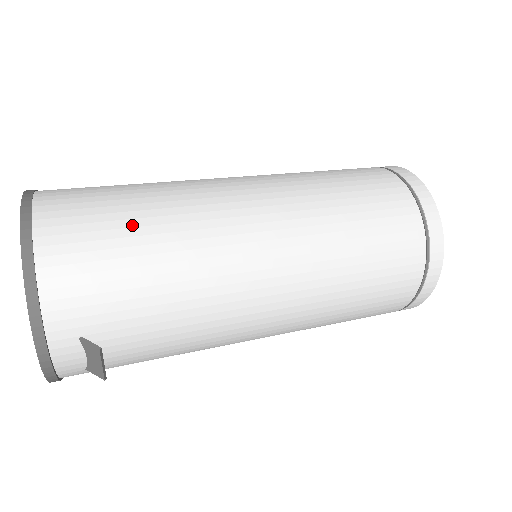
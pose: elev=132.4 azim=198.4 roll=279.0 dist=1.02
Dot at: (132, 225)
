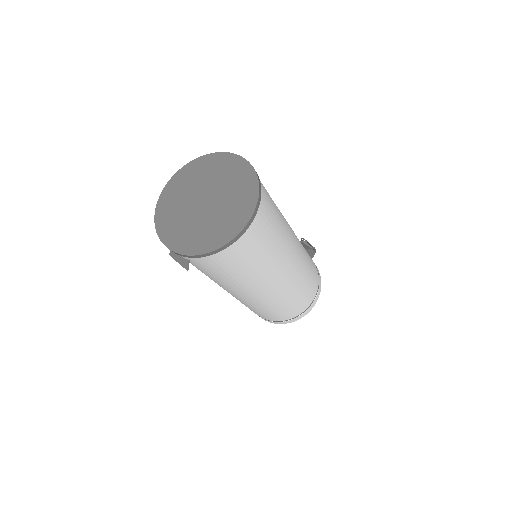
Dot at: (253, 263)
